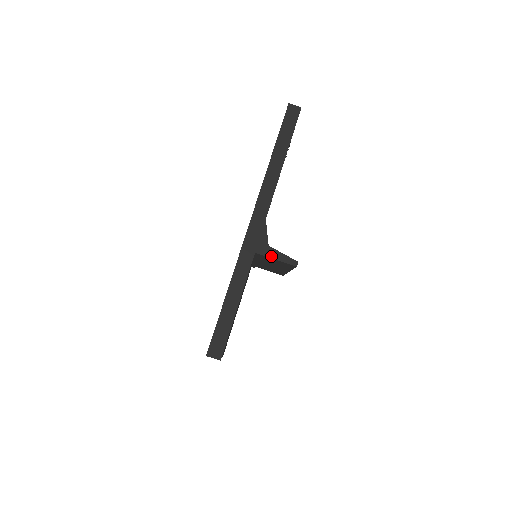
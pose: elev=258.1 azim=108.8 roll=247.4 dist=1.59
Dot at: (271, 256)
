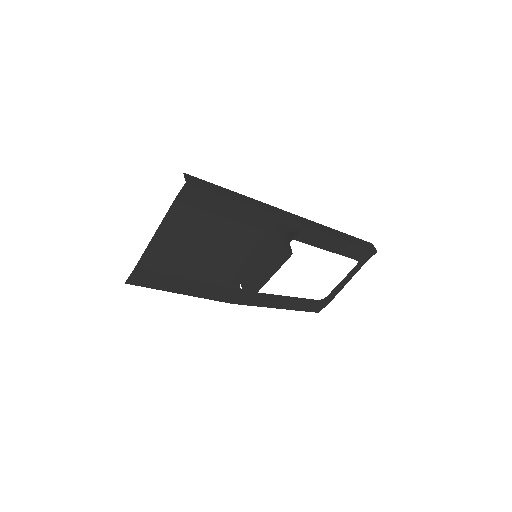
Dot at: (281, 233)
